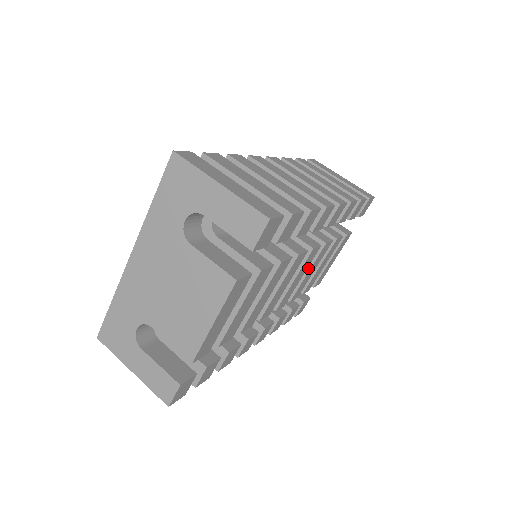
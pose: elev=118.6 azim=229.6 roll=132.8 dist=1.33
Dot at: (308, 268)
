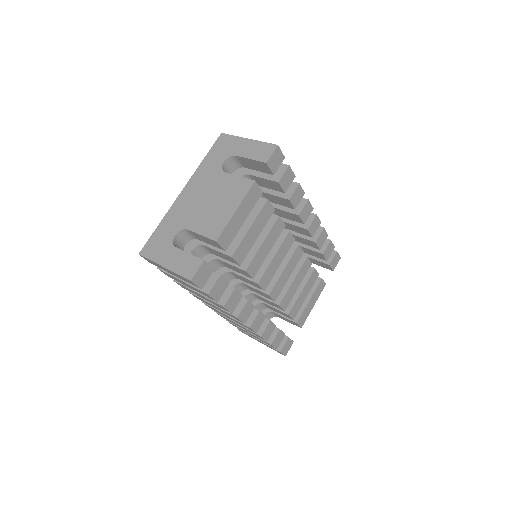
Dot at: (294, 276)
